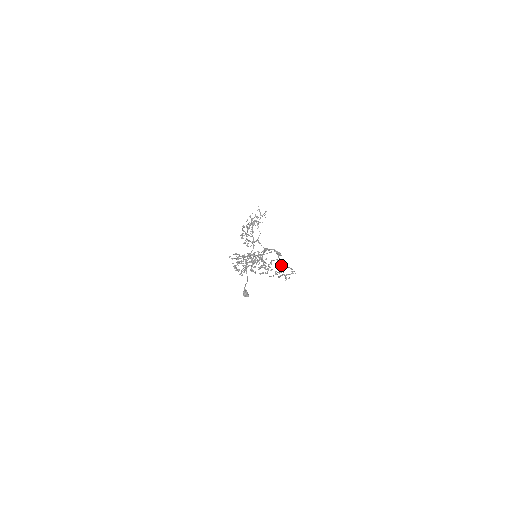
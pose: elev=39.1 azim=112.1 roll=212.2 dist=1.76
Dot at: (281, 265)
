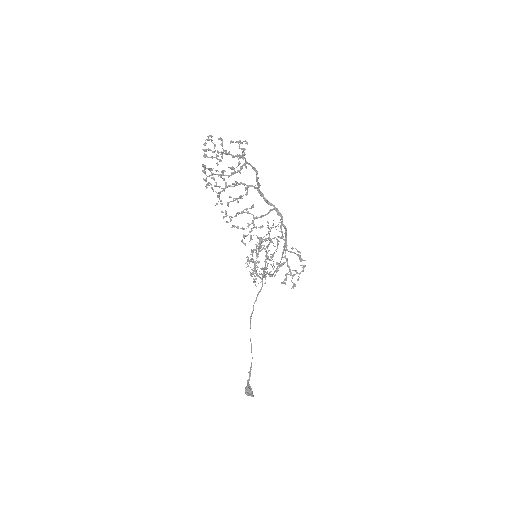
Dot at: (285, 247)
